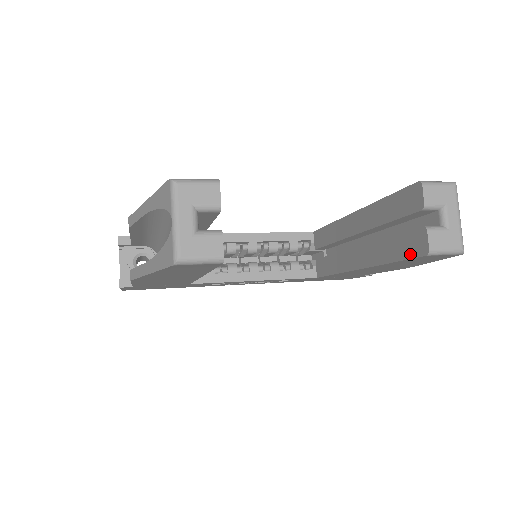
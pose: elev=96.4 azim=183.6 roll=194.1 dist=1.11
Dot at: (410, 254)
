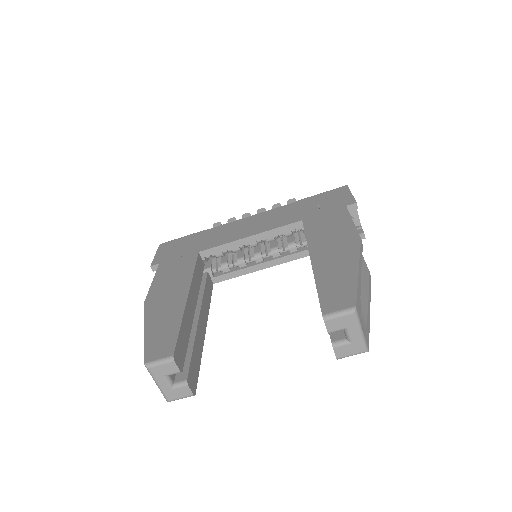
Dot at: occluded
